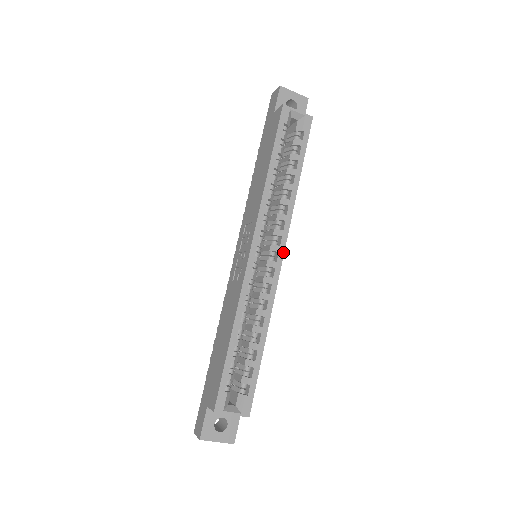
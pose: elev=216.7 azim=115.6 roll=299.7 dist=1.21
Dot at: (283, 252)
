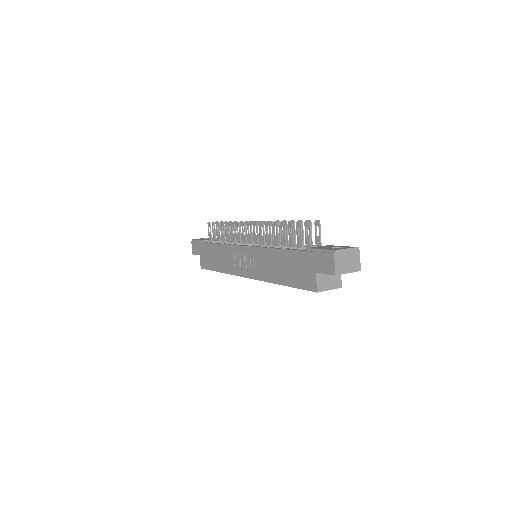
Dot at: occluded
